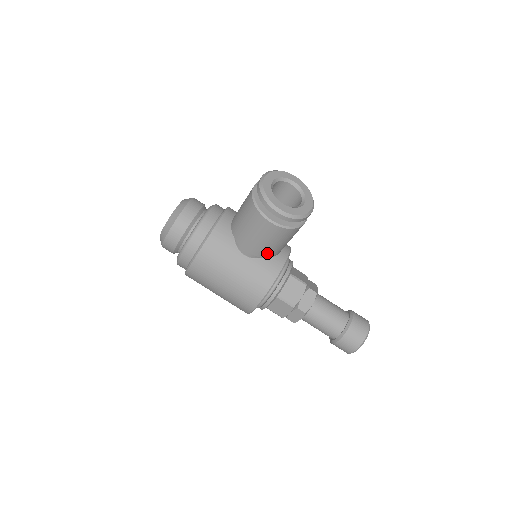
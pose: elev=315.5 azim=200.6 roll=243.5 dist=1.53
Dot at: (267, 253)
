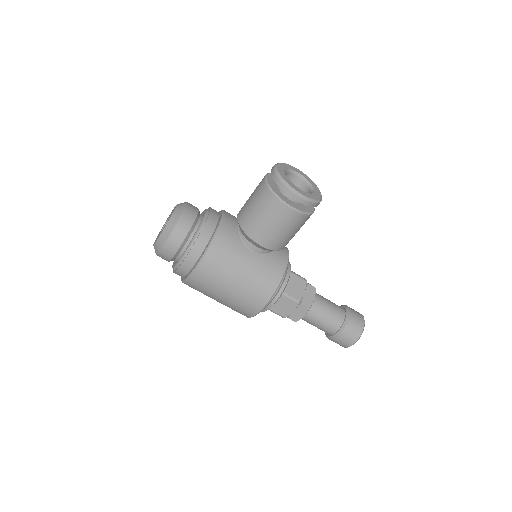
Dot at: (279, 245)
